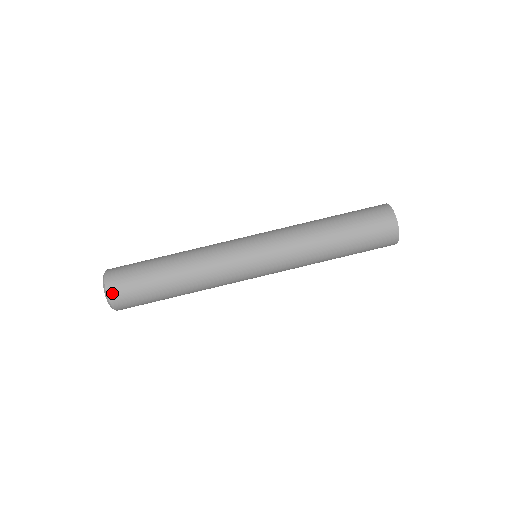
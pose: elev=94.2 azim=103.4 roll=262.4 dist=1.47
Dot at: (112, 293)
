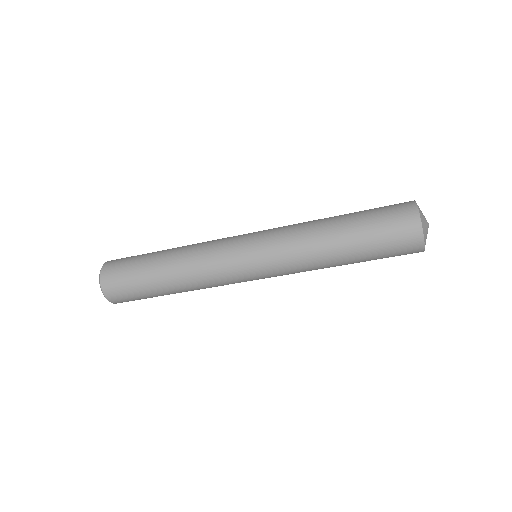
Dot at: occluded
